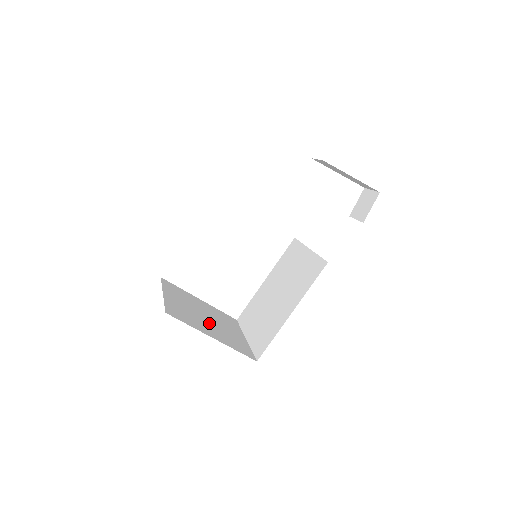
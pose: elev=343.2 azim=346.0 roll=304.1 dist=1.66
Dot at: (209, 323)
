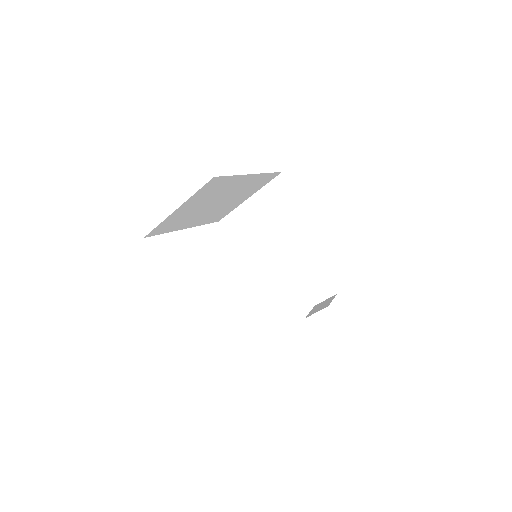
Dot at: occluded
